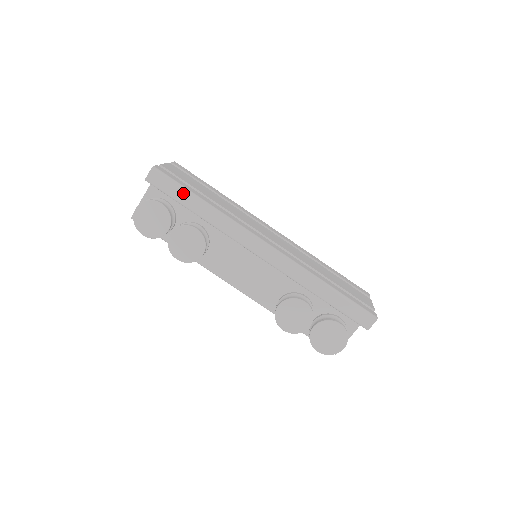
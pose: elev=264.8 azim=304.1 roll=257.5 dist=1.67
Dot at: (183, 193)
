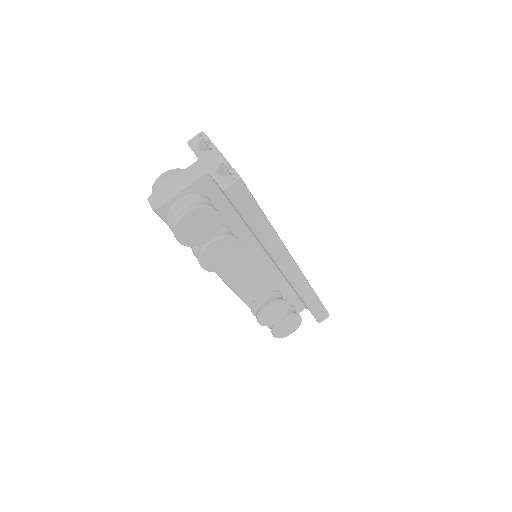
Dot at: (255, 211)
